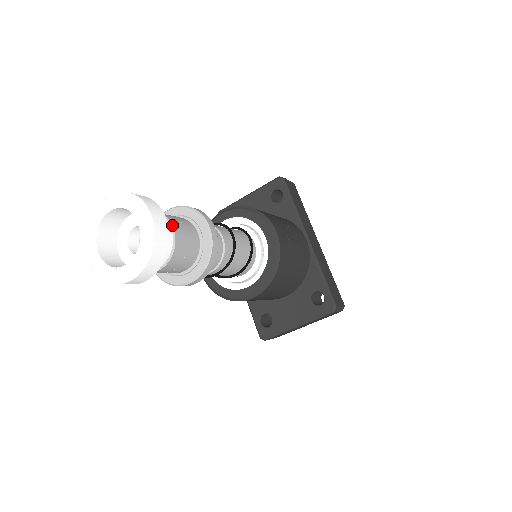
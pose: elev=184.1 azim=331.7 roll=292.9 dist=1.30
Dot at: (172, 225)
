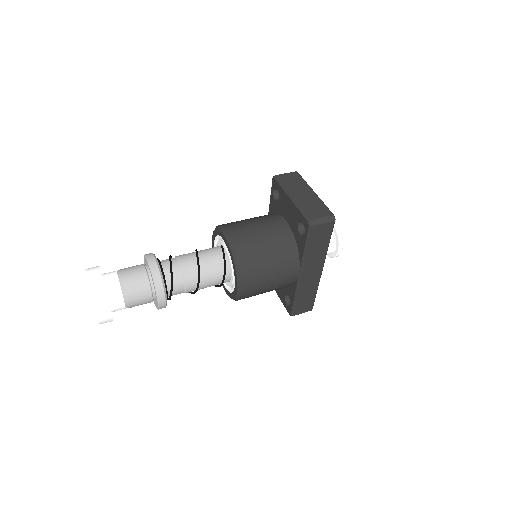
Dot at: (126, 302)
